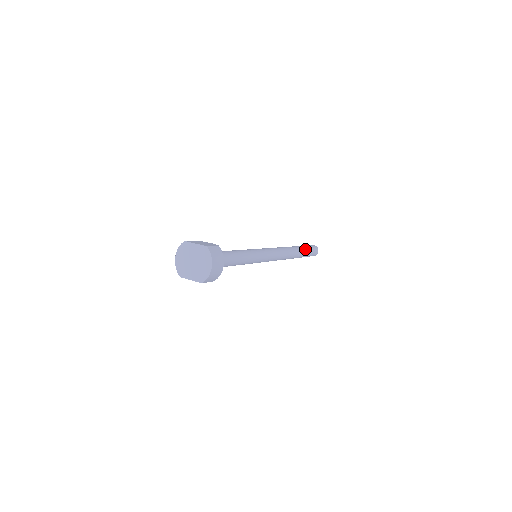
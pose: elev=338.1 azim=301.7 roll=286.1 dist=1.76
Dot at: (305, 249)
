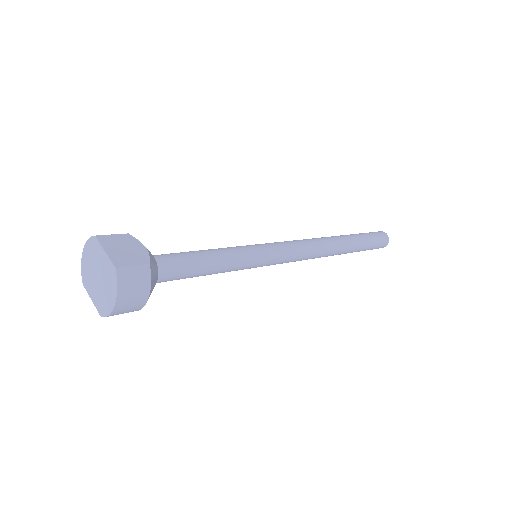
Dot at: (362, 243)
